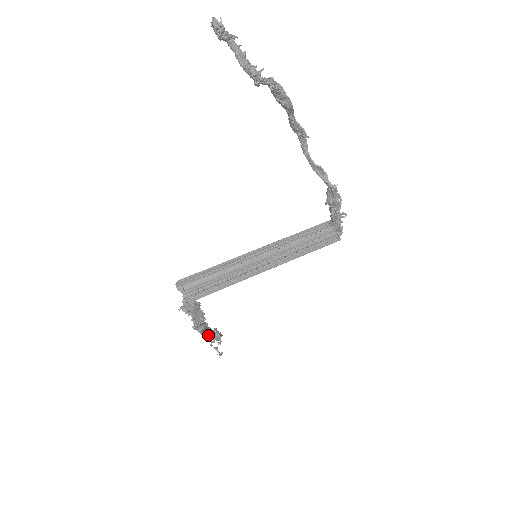
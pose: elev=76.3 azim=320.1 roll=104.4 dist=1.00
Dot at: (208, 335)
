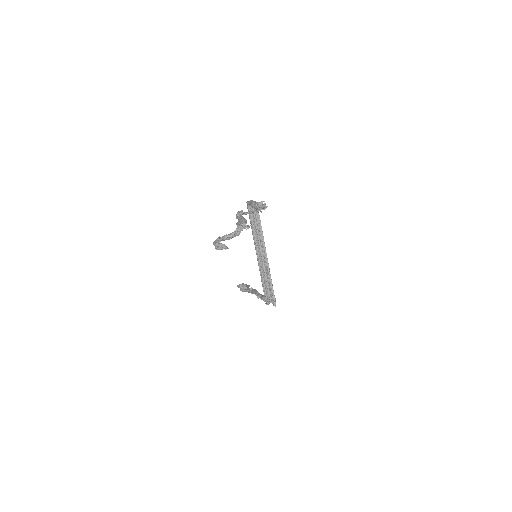
Dot at: occluded
